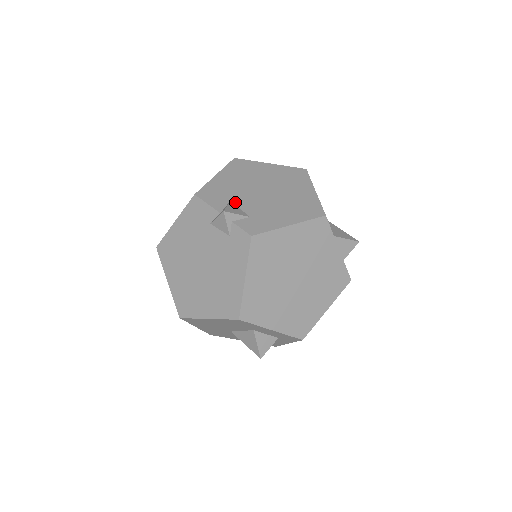
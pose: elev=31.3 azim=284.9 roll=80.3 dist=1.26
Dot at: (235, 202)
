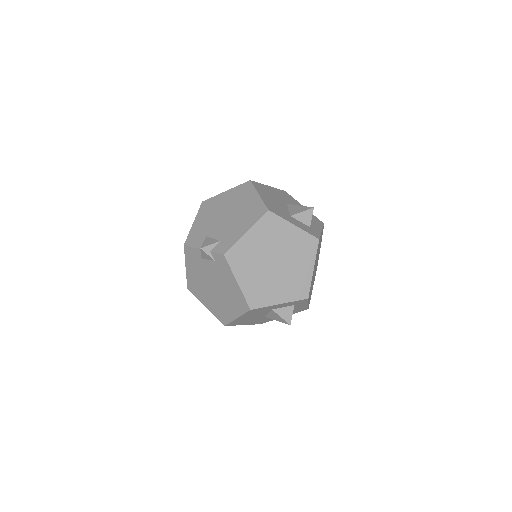
Dot at: (209, 236)
